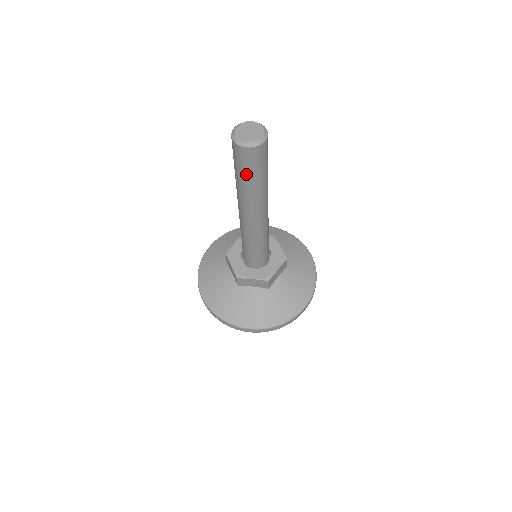
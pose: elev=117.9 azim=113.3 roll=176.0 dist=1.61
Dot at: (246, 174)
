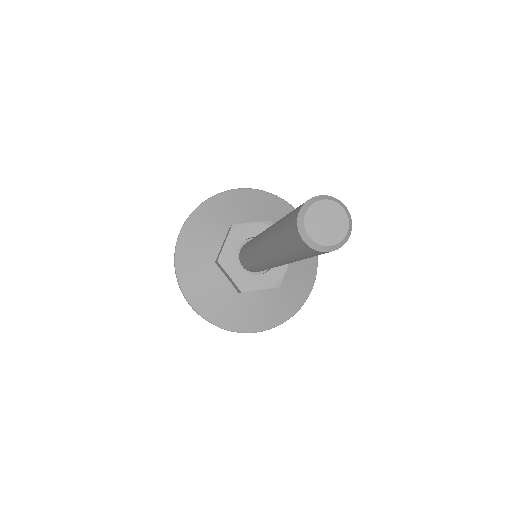
Dot at: (285, 243)
